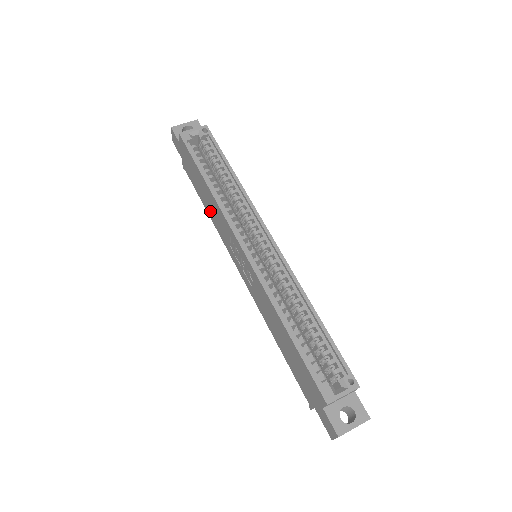
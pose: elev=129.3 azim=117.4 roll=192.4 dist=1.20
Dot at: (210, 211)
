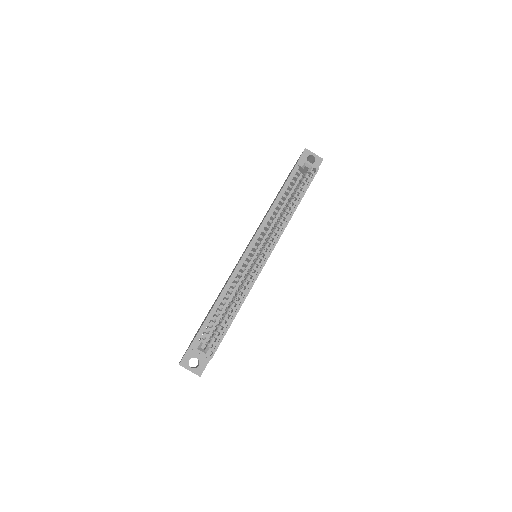
Dot at: occluded
